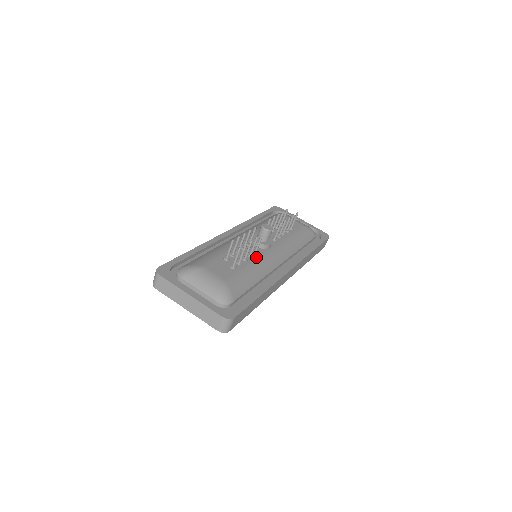
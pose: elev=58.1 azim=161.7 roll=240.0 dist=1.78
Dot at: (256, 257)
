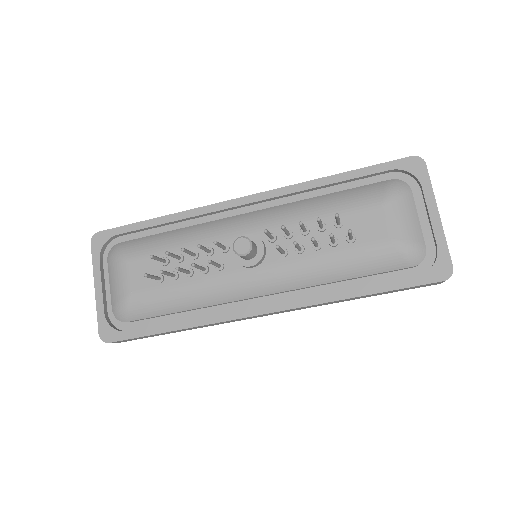
Dot at: (211, 276)
